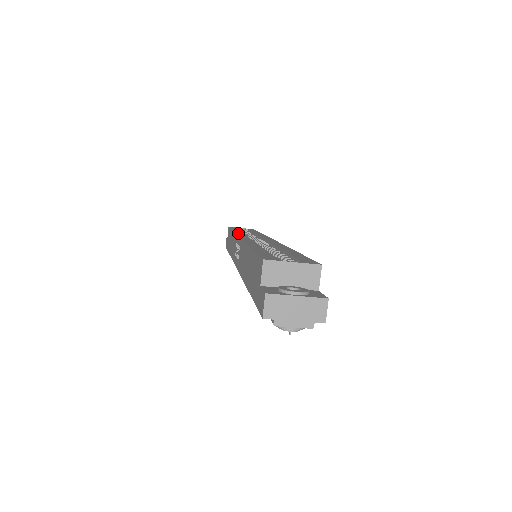
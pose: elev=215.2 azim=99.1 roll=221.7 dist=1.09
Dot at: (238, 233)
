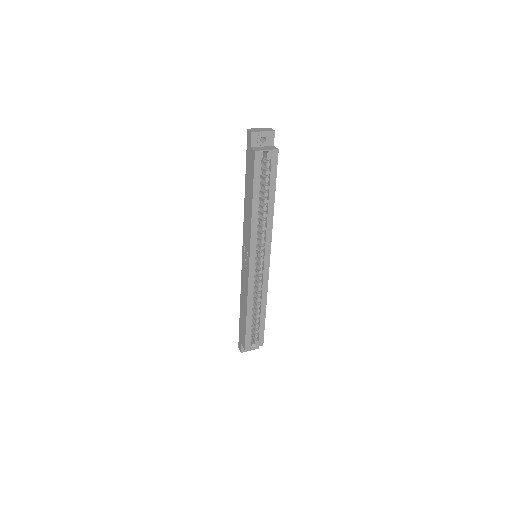
Dot at: (252, 236)
